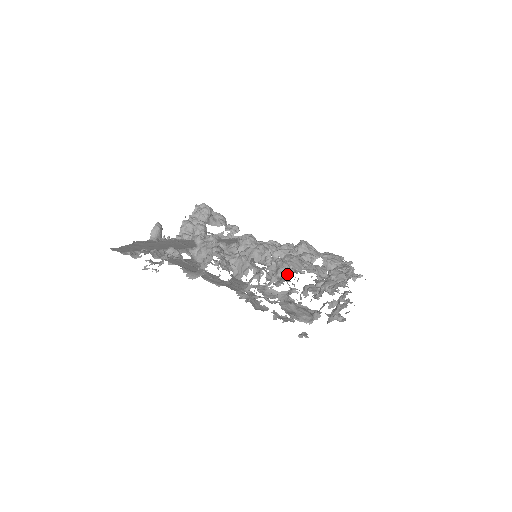
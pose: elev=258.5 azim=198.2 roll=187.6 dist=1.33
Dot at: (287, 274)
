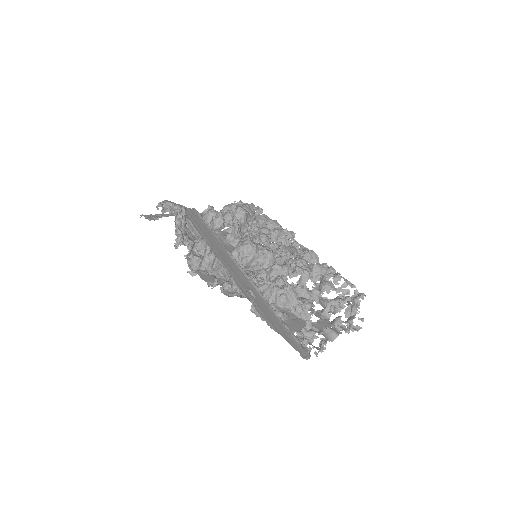
Dot at: occluded
